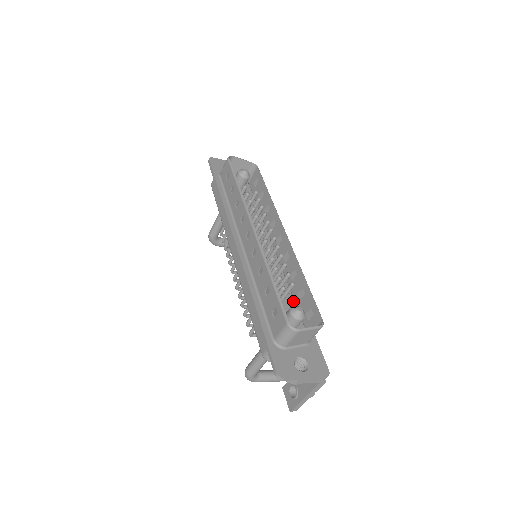
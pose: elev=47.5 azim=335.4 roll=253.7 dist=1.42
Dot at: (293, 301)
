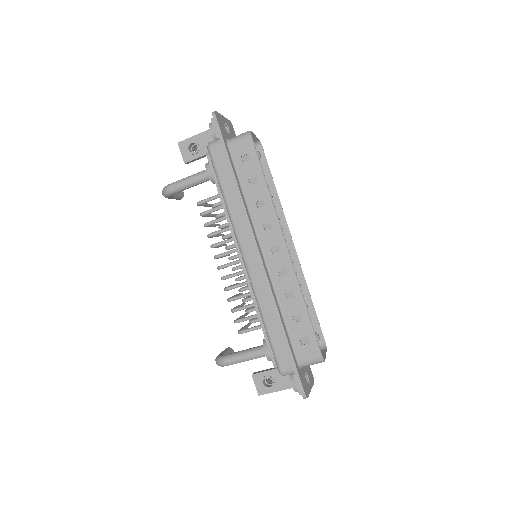
Dot at: occluded
